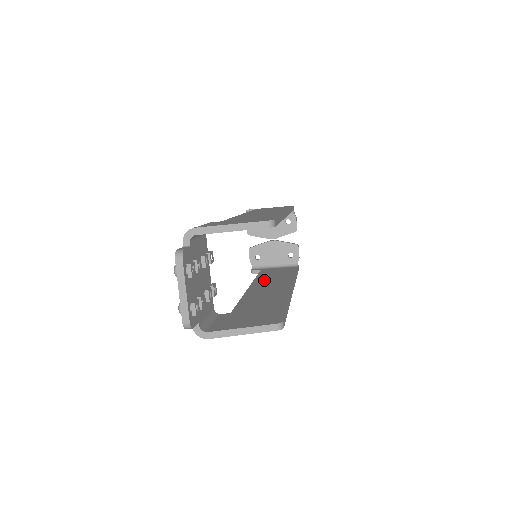
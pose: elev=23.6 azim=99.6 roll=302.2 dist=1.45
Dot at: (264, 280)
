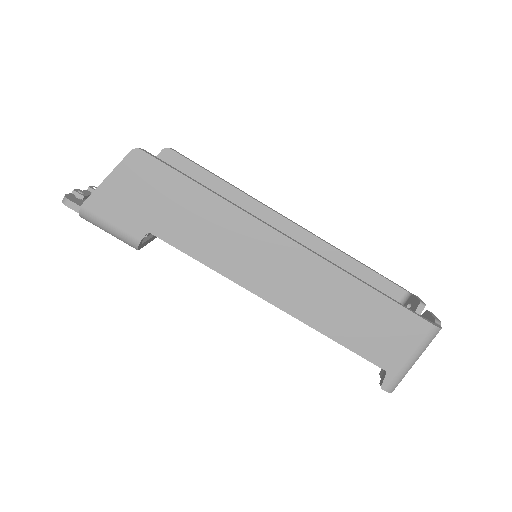
Dot at: occluded
